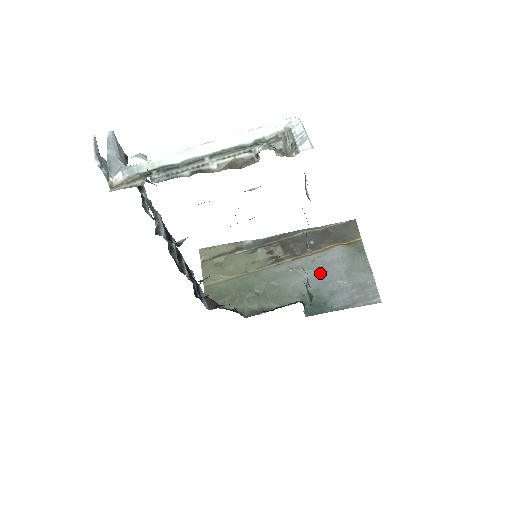
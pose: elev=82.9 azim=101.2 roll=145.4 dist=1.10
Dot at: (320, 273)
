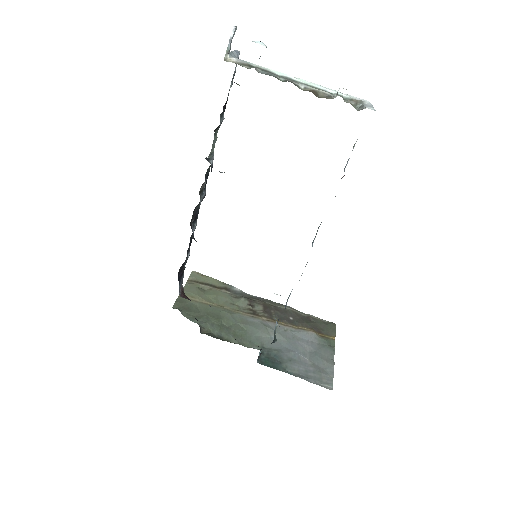
Dot at: (287, 341)
